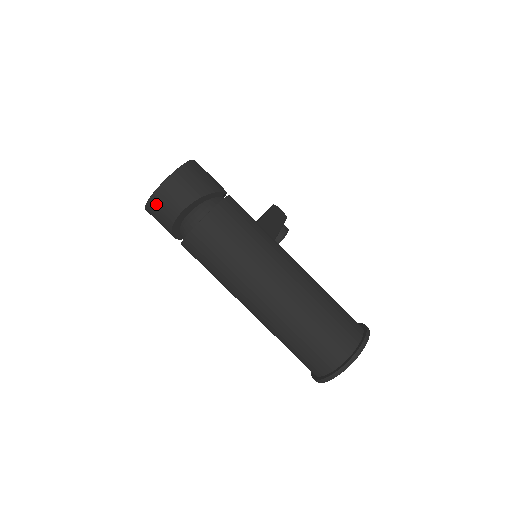
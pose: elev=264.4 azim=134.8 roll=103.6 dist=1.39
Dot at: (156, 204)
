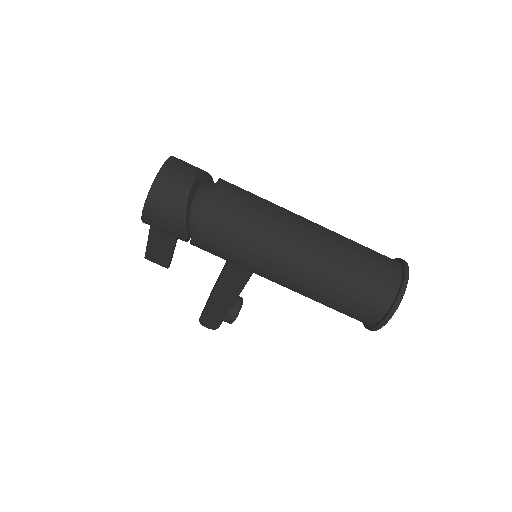
Dot at: (165, 180)
